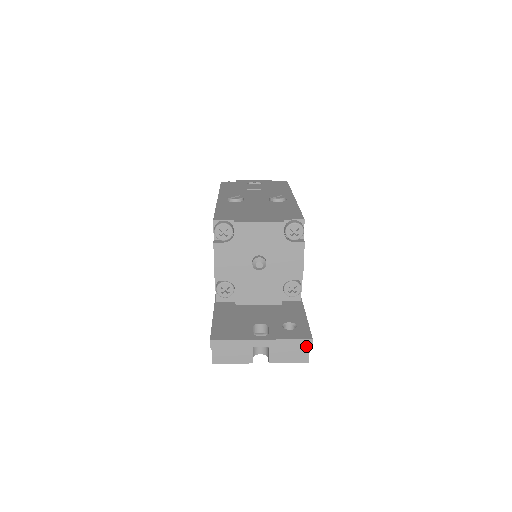
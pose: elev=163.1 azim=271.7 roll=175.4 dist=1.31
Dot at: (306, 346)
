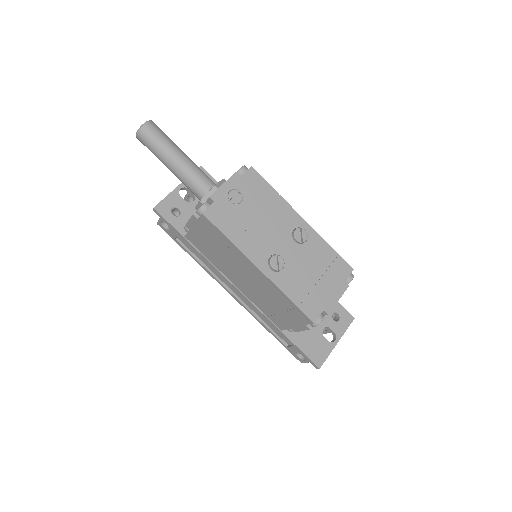
Dot at: (350, 322)
